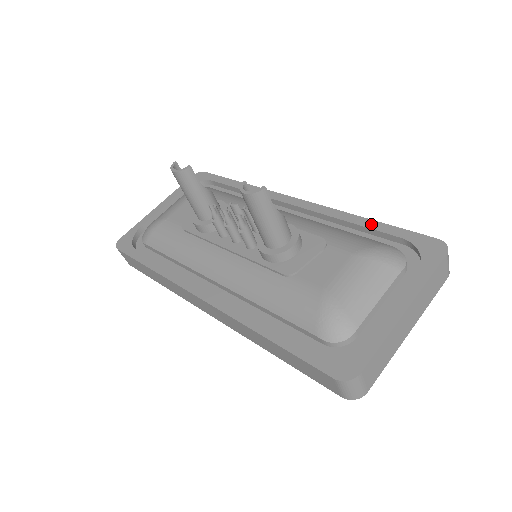
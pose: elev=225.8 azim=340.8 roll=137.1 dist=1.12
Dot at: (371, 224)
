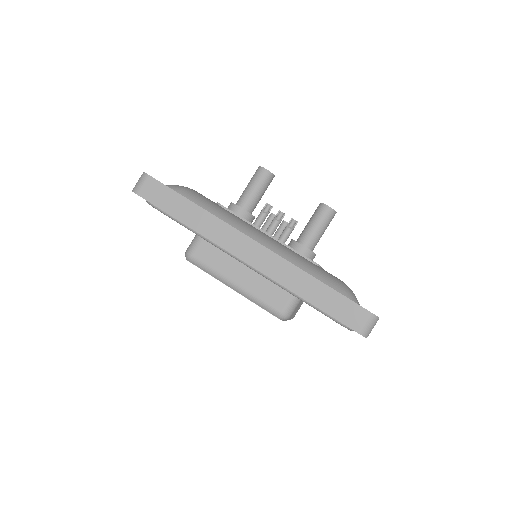
Dot at: occluded
